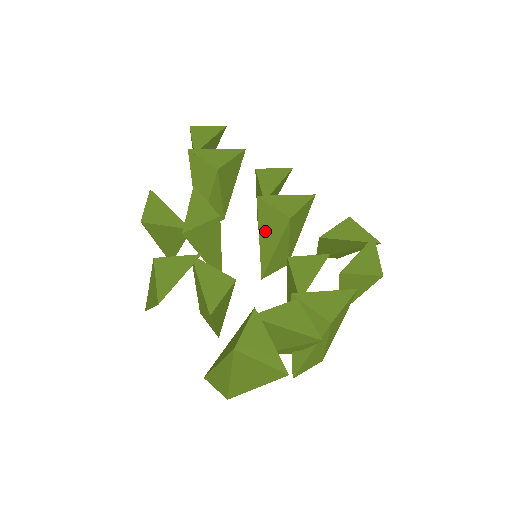
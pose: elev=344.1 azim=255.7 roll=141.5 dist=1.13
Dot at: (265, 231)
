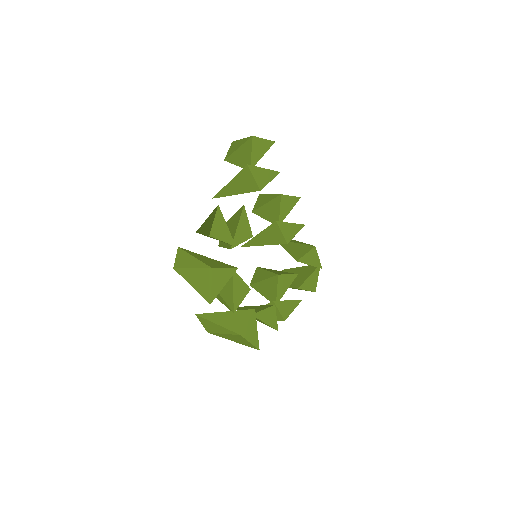
Dot at: (265, 235)
